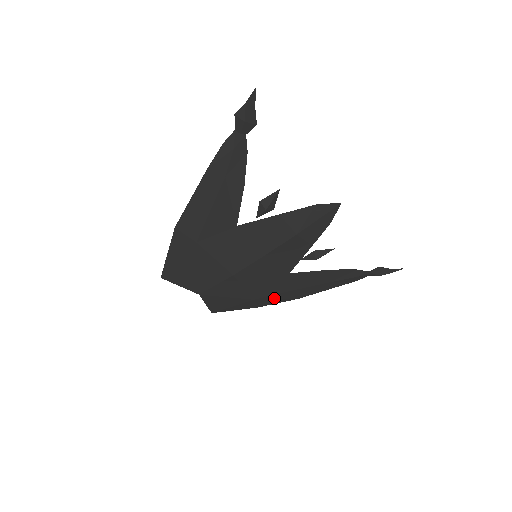
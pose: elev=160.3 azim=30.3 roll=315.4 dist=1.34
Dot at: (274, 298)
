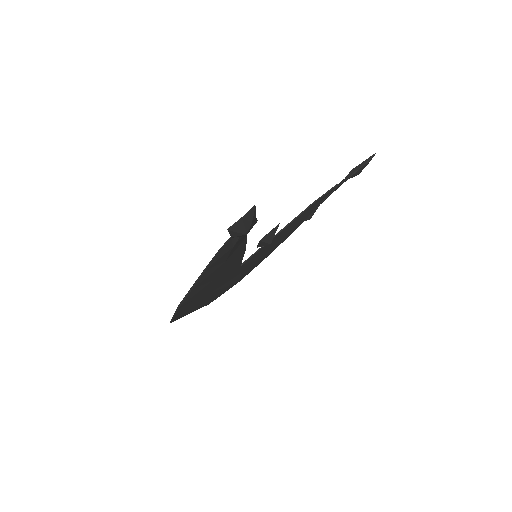
Dot at: occluded
